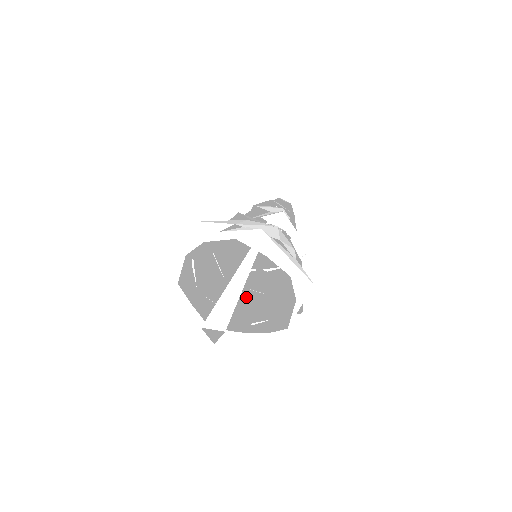
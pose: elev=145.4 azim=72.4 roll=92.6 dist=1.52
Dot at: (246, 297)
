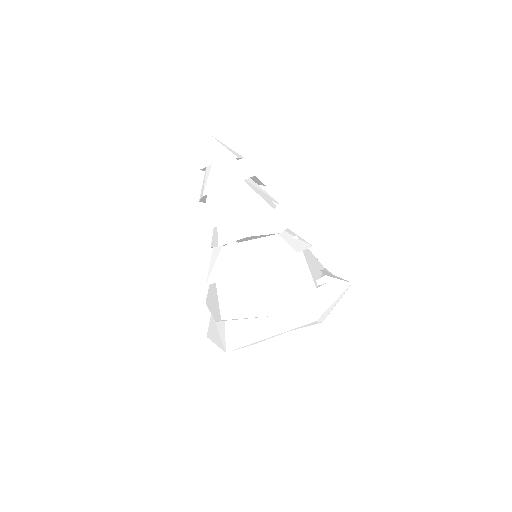
Dot at: occluded
